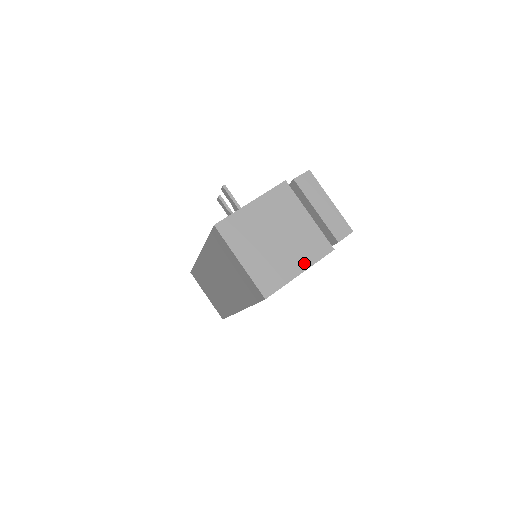
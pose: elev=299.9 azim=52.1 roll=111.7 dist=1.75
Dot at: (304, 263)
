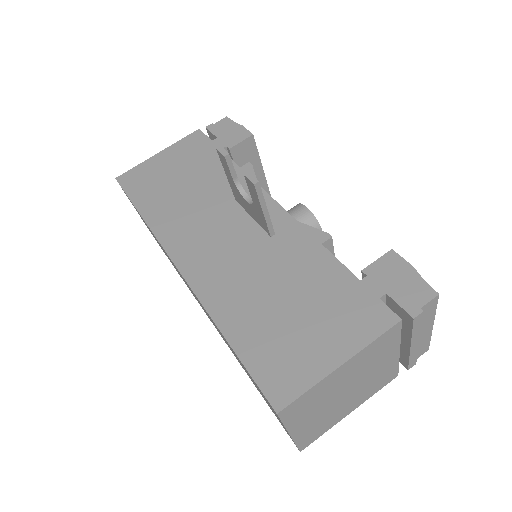
Dot at: (360, 402)
